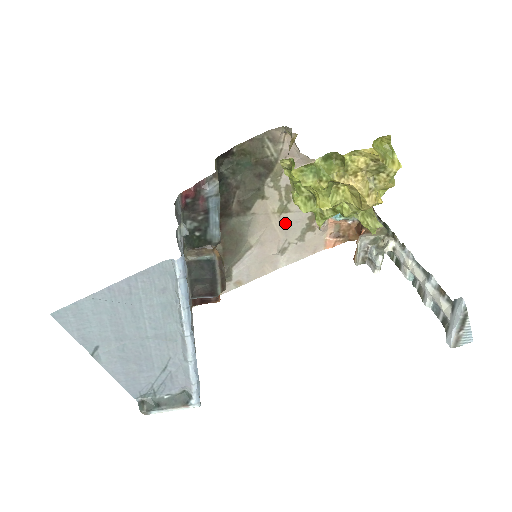
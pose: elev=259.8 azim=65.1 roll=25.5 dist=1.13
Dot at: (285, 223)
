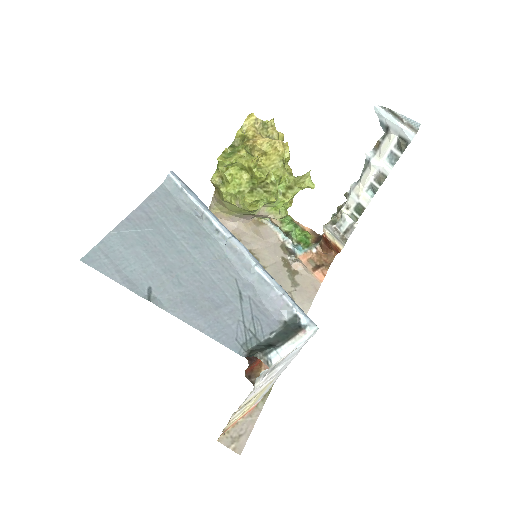
Dot at: occluded
